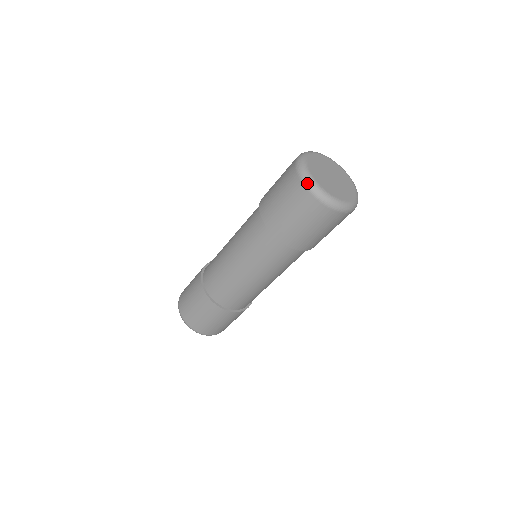
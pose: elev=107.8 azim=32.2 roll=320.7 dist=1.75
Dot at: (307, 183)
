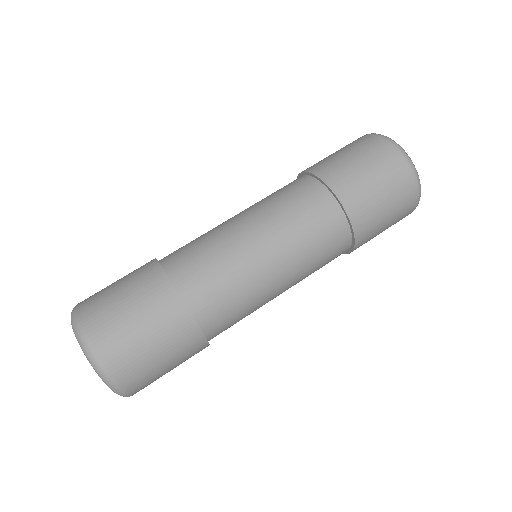
Dot at: (403, 150)
